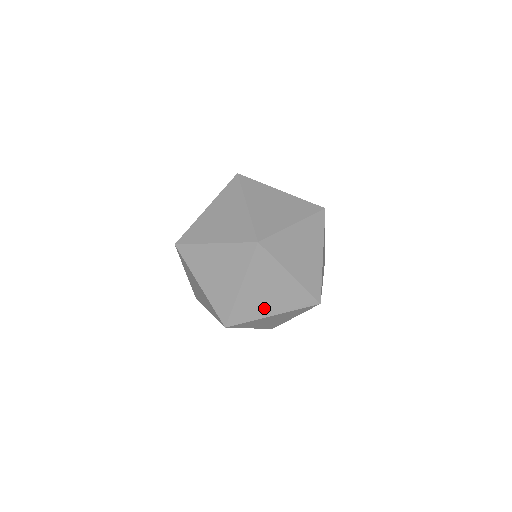
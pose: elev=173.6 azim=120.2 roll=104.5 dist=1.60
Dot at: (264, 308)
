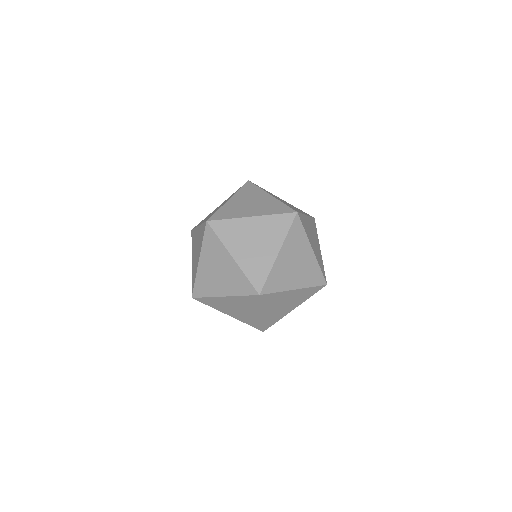
Dot at: (216, 287)
